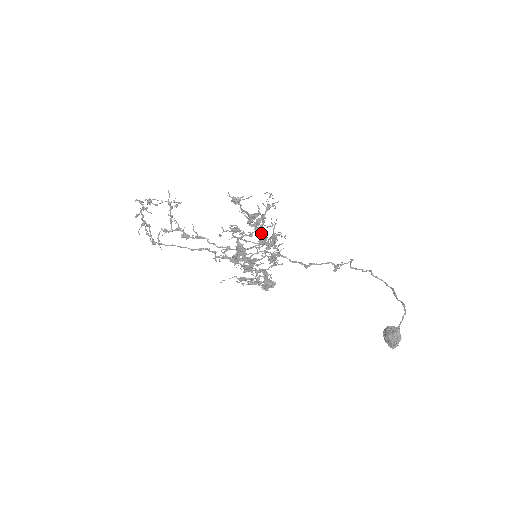
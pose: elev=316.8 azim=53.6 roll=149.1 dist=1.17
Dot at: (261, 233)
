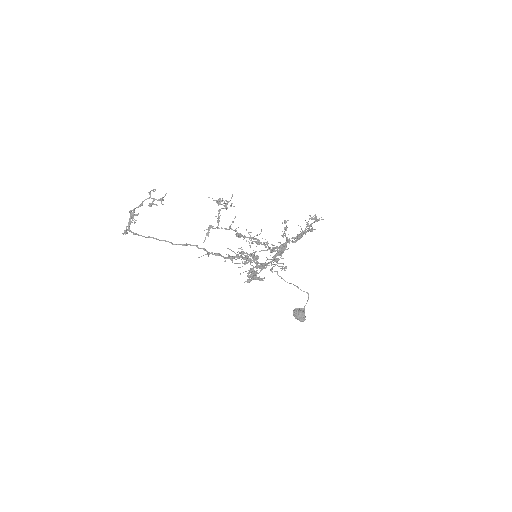
Dot at: occluded
